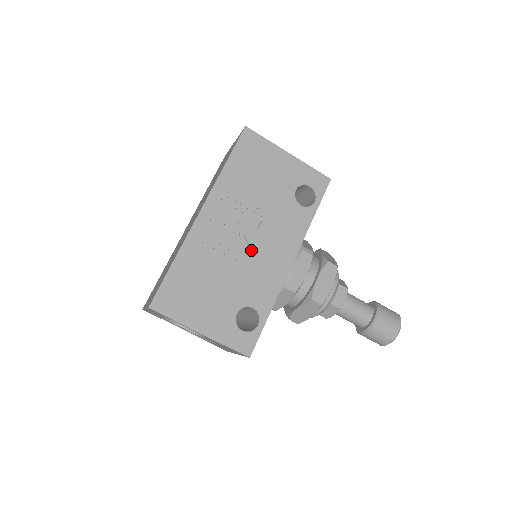
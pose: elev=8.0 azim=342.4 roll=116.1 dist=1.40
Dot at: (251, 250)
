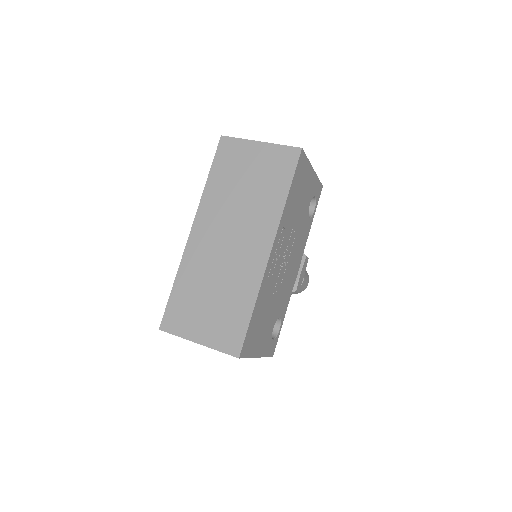
Dot at: (286, 271)
